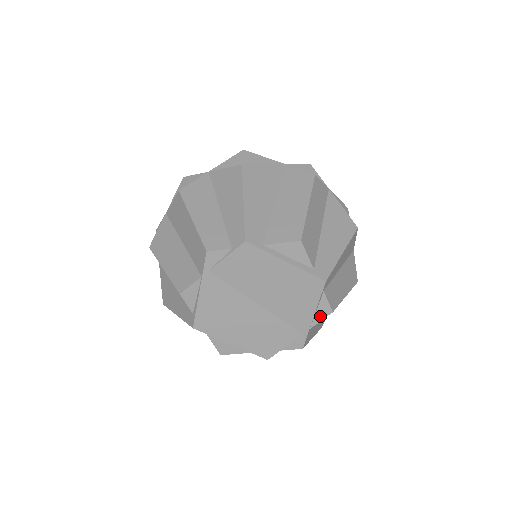
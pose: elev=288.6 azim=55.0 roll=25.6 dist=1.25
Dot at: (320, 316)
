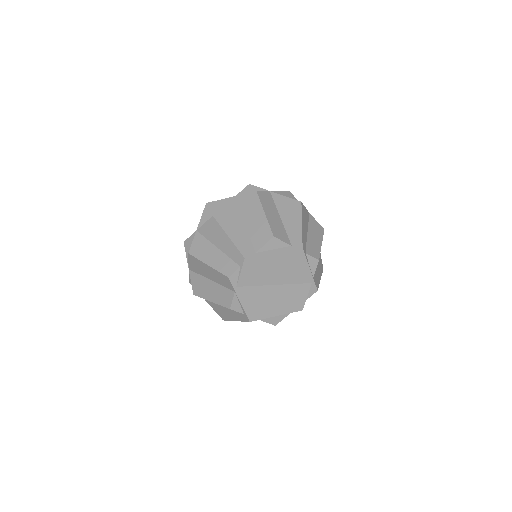
Dot at: (314, 267)
